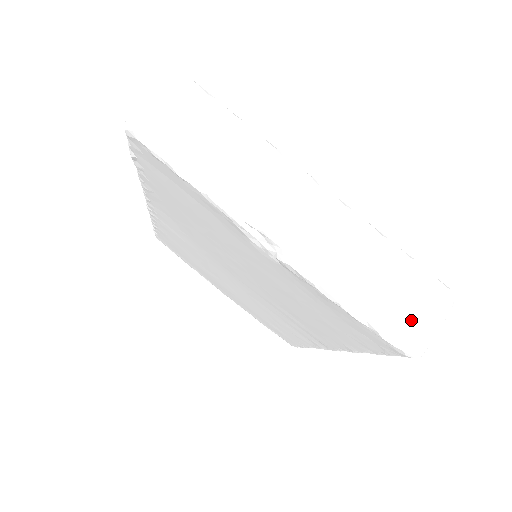
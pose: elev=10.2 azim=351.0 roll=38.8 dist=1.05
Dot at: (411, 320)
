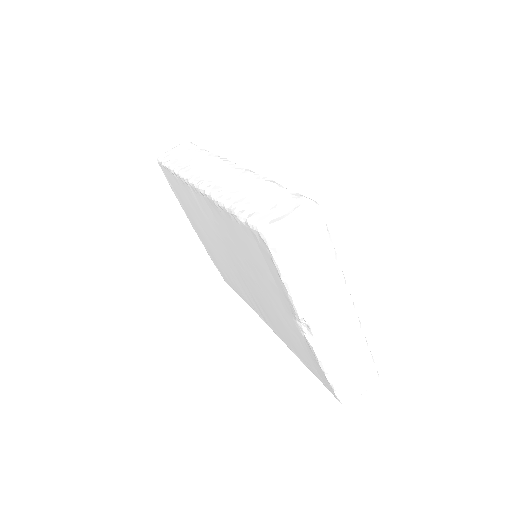
Dot at: (353, 389)
